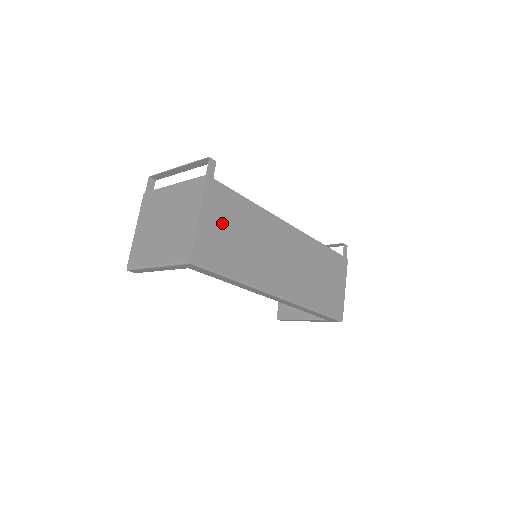
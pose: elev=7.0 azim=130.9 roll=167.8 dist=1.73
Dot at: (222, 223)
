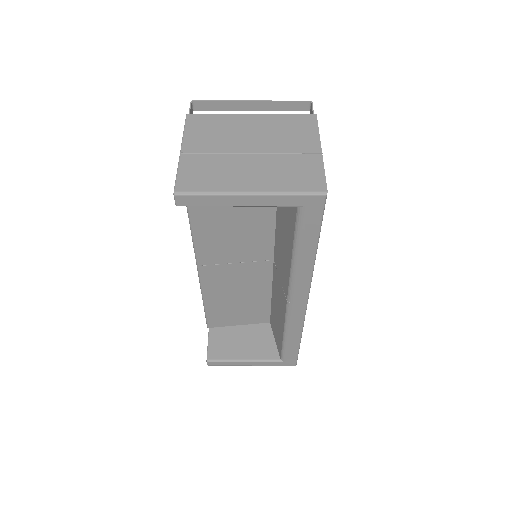
Dot at: occluded
